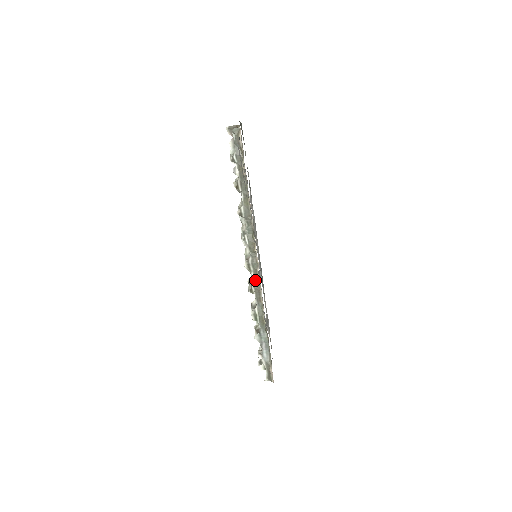
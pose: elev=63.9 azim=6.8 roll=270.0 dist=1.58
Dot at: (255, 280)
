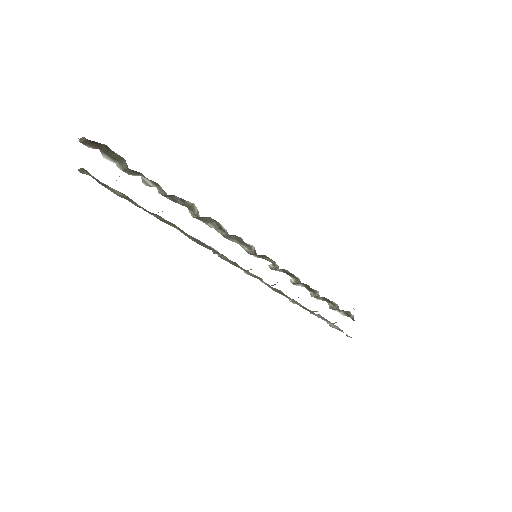
Dot at: (268, 286)
